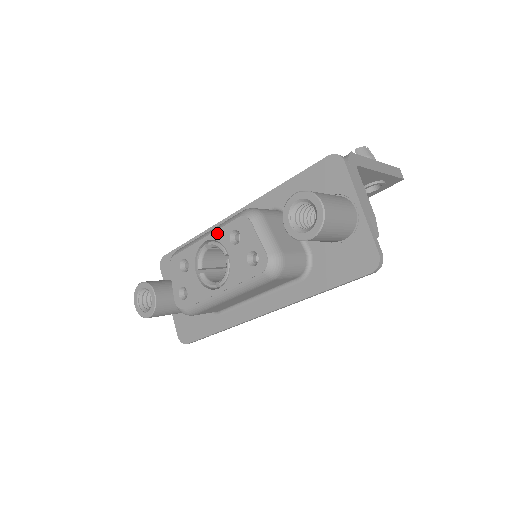
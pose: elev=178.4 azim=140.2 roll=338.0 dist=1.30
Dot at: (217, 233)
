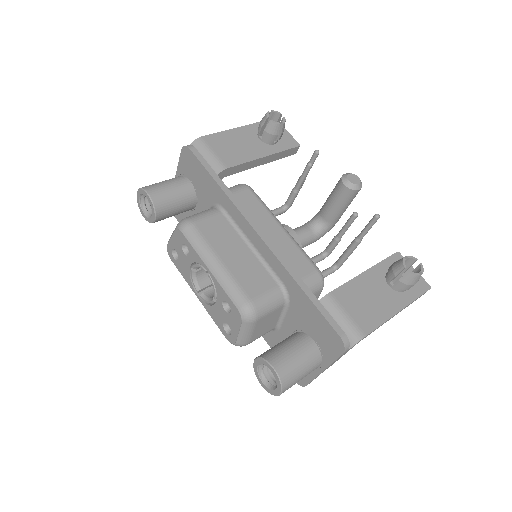
Dot at: (218, 285)
